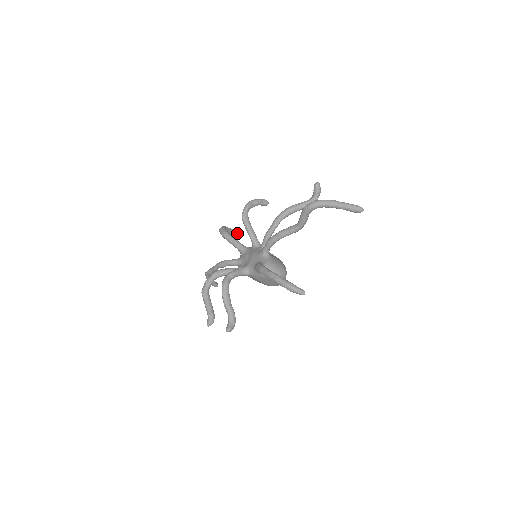
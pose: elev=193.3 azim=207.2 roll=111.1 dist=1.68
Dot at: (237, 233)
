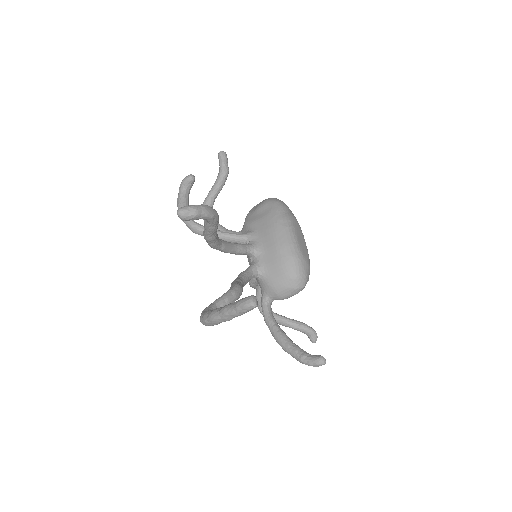
Dot at: (222, 182)
